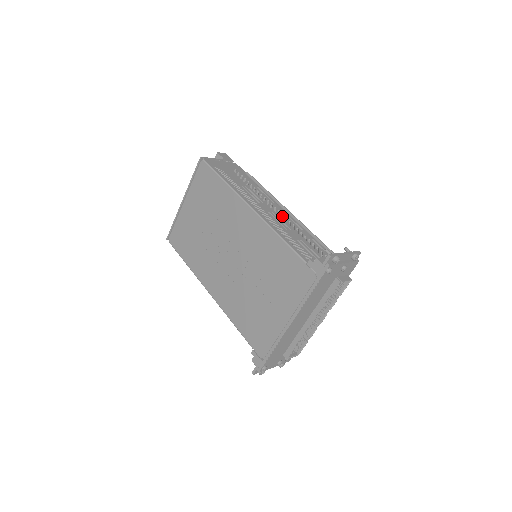
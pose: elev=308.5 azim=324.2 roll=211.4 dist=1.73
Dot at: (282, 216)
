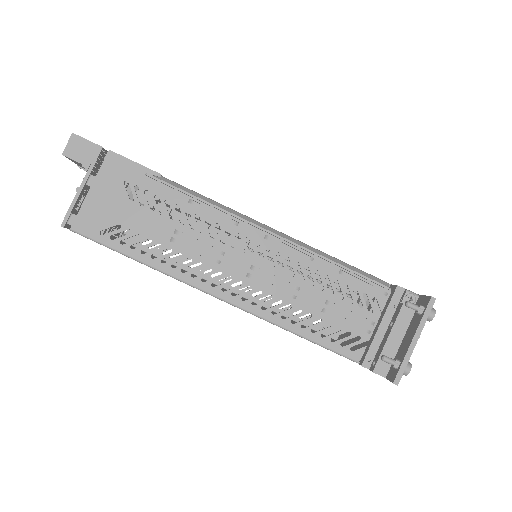
Dot at: (264, 235)
